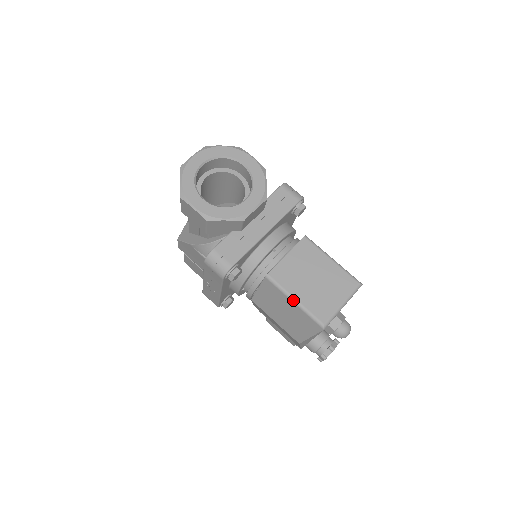
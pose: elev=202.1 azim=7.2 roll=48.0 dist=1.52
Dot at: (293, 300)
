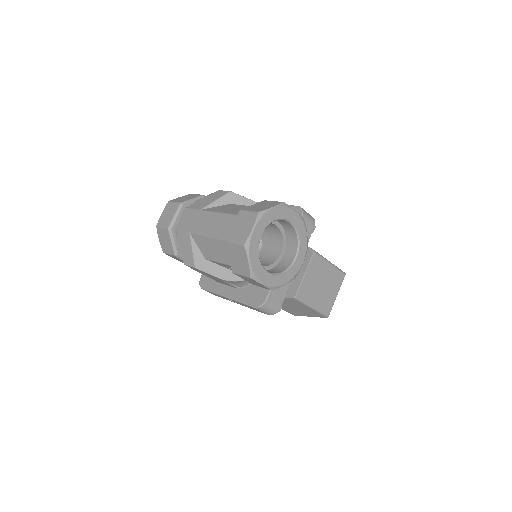
Dot at: (311, 308)
